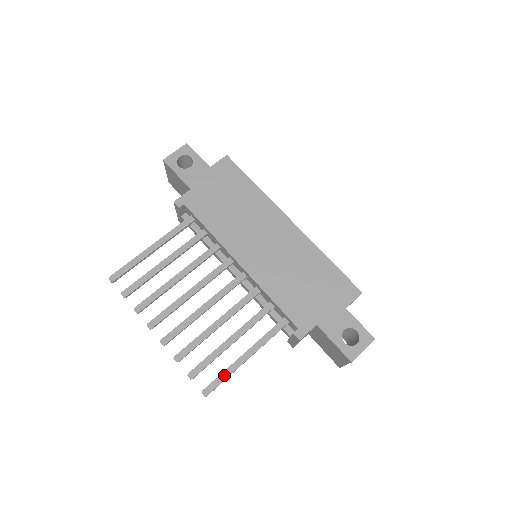
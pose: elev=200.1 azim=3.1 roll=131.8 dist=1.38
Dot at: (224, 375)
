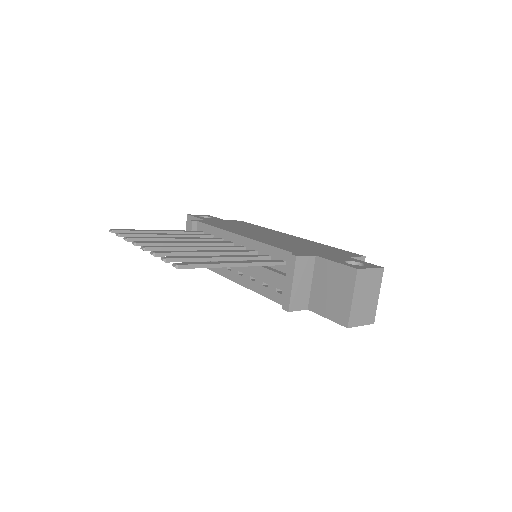
Dot at: (204, 263)
